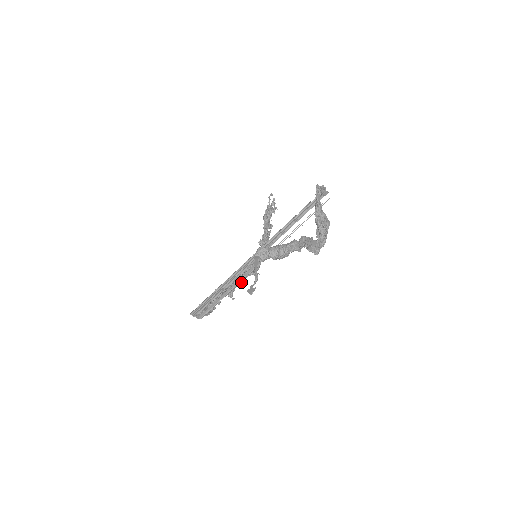
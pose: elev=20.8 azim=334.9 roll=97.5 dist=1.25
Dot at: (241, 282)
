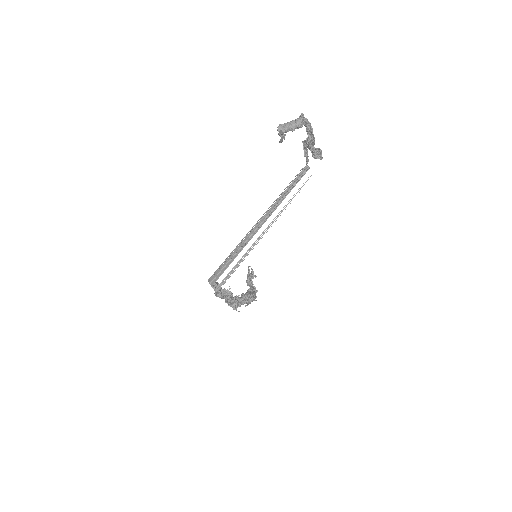
Dot at: (242, 303)
